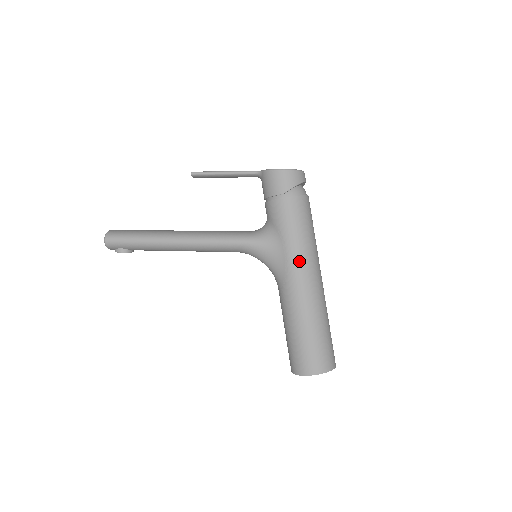
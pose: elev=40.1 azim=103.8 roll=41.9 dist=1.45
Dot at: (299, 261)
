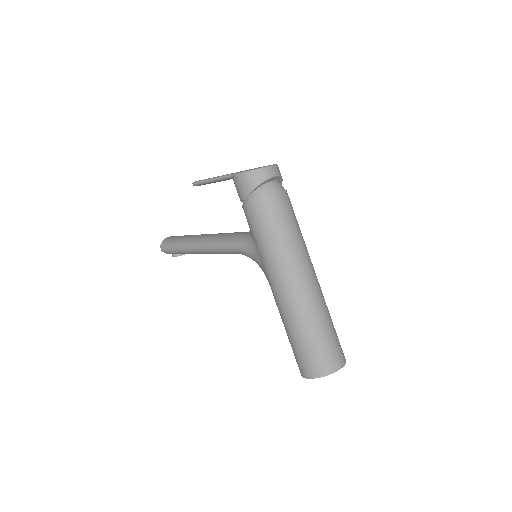
Dot at: (273, 266)
